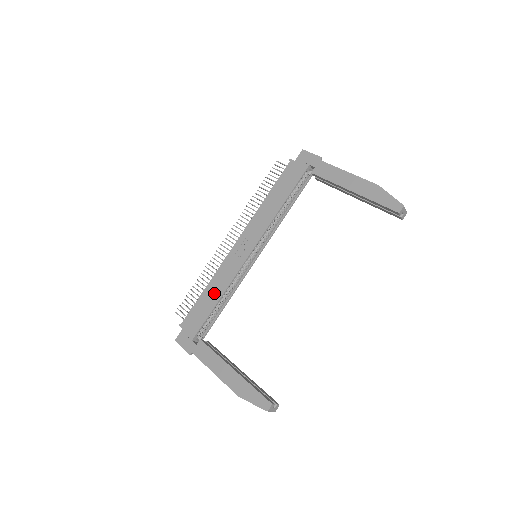
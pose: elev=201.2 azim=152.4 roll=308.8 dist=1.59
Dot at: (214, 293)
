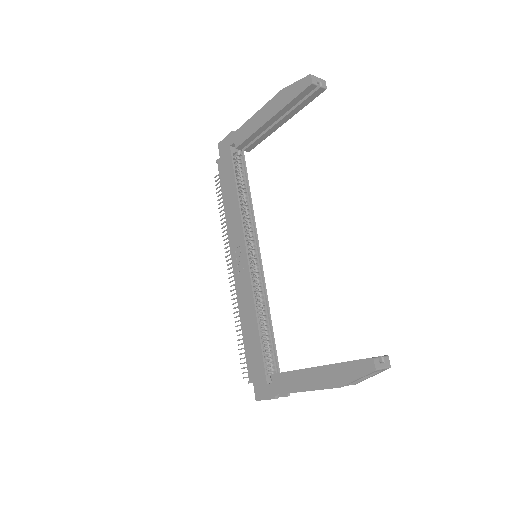
Dot at: (249, 322)
